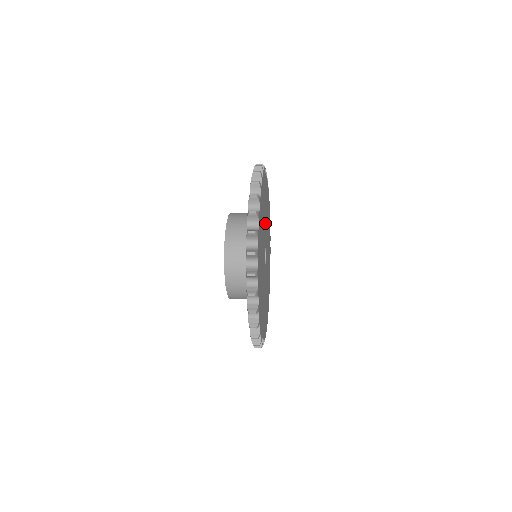
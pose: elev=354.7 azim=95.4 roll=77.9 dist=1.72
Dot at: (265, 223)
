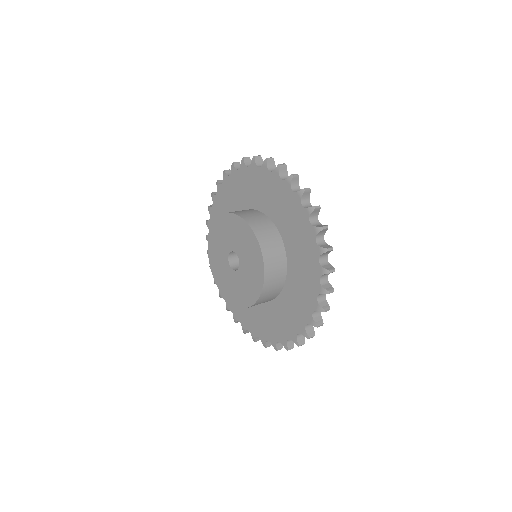
Dot at: occluded
